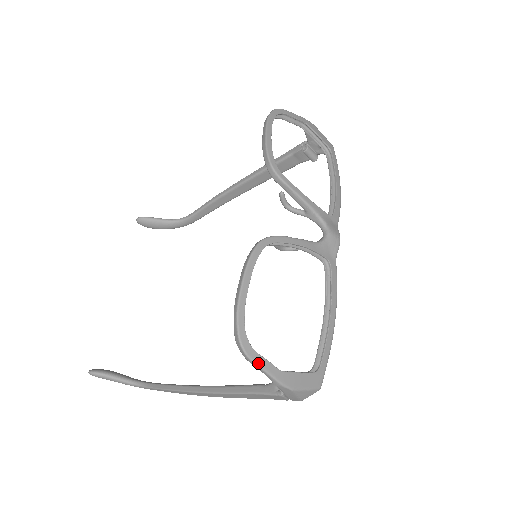
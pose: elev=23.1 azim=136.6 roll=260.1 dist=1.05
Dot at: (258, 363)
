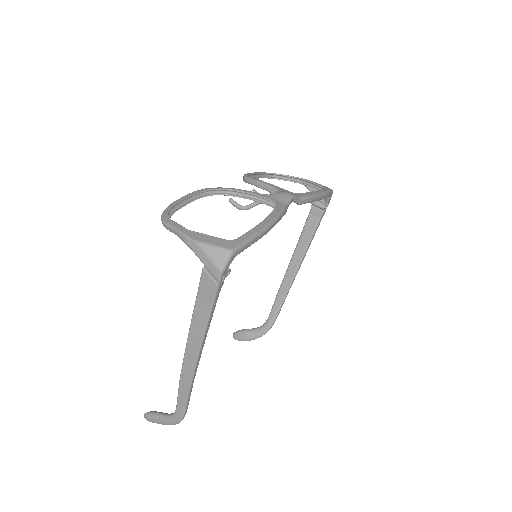
Dot at: (170, 224)
